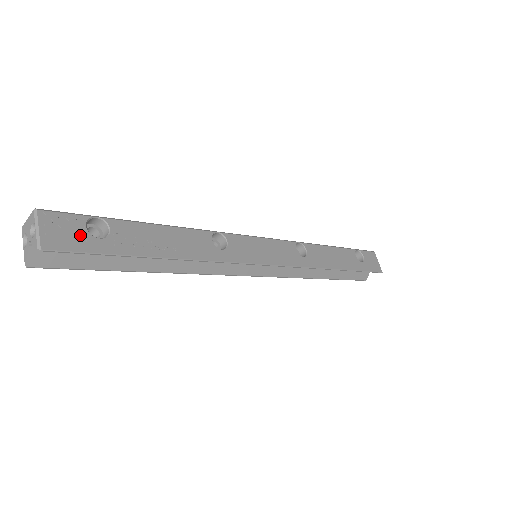
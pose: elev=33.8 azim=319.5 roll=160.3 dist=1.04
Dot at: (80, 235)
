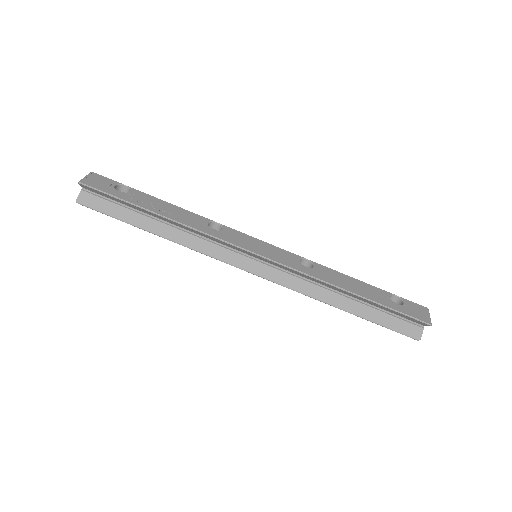
Dot at: (108, 186)
